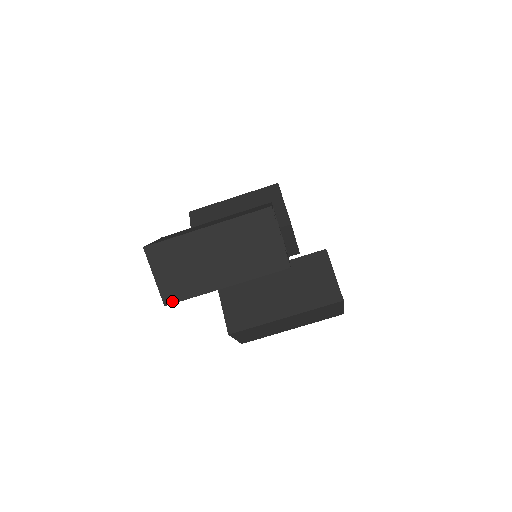
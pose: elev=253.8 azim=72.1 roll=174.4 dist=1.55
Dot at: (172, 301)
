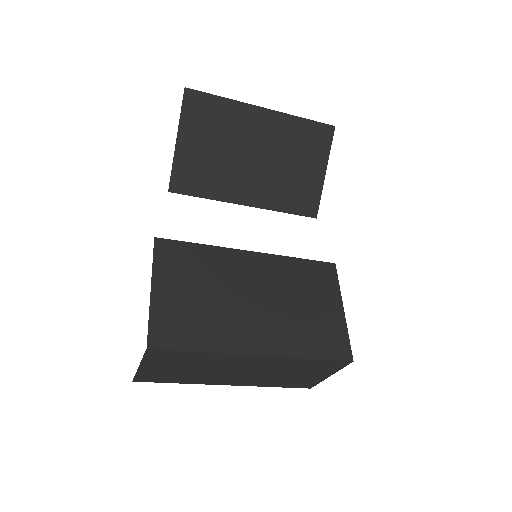
Dot at: (147, 381)
